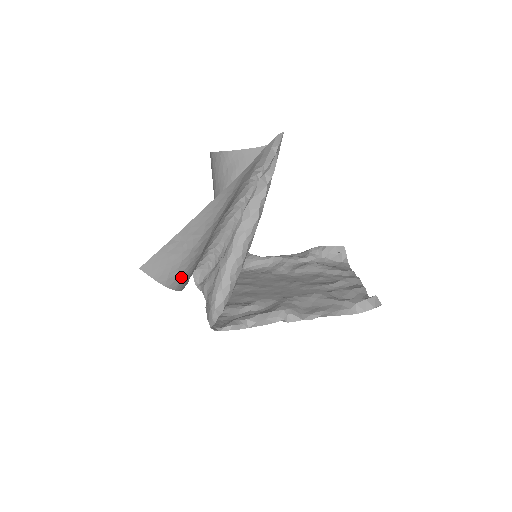
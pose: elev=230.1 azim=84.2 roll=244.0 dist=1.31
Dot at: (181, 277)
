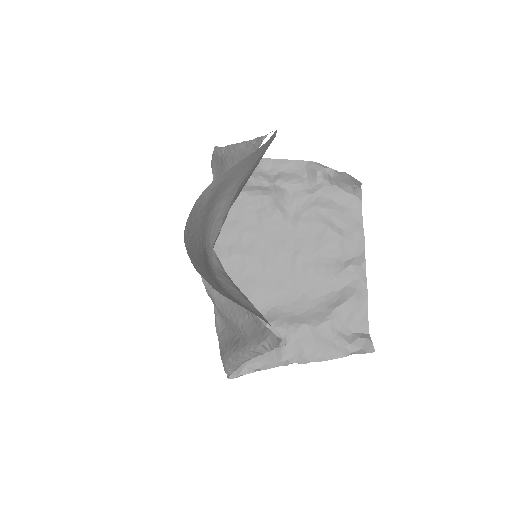
Dot at: occluded
